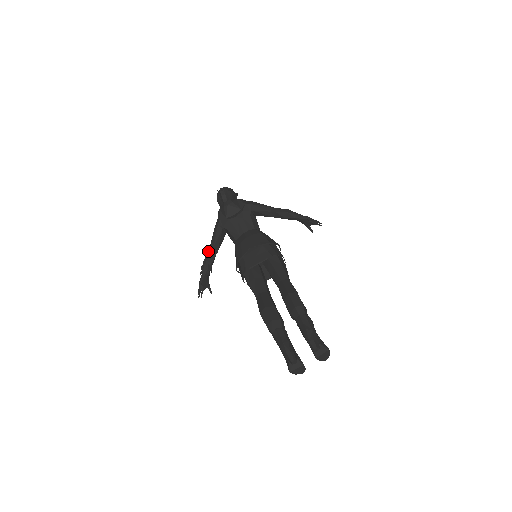
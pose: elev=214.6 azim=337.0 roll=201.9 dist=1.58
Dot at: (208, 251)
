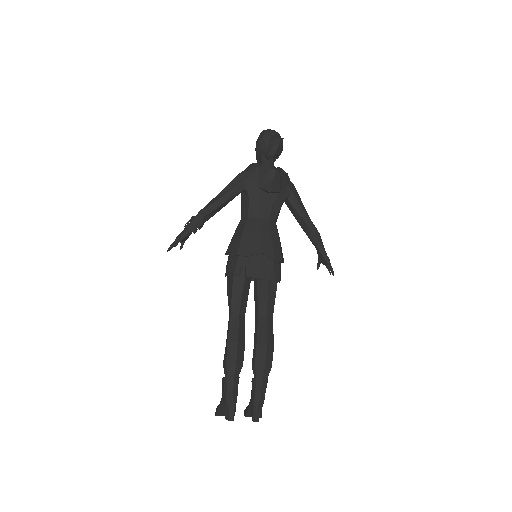
Dot at: (213, 205)
